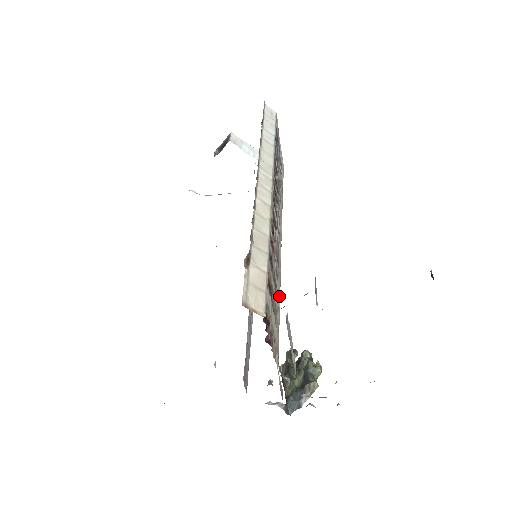
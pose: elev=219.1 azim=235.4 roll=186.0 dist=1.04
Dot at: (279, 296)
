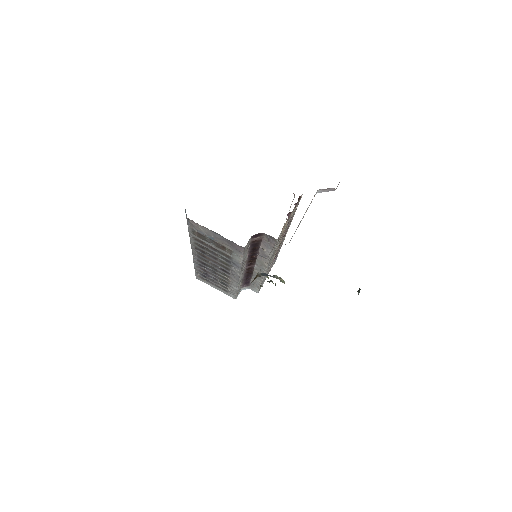
Dot at: occluded
